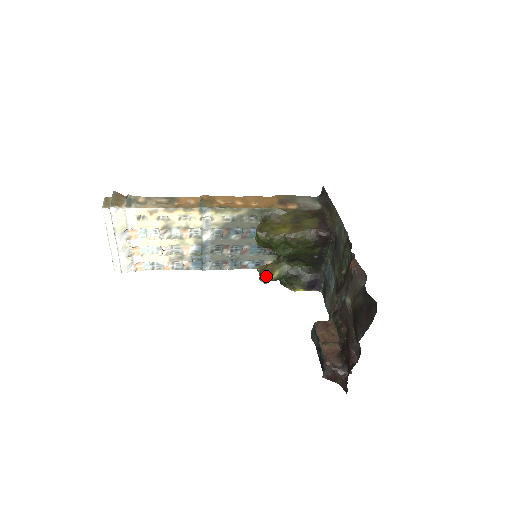
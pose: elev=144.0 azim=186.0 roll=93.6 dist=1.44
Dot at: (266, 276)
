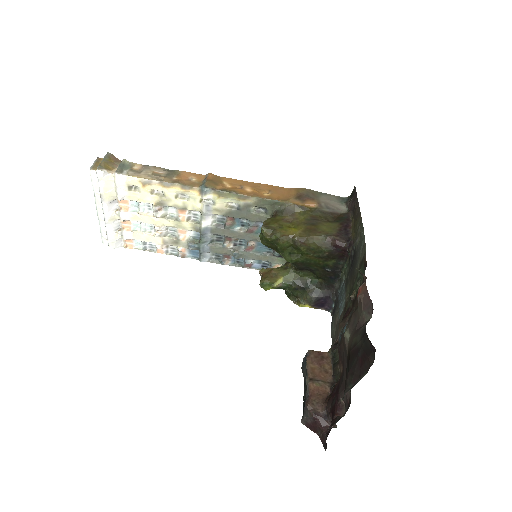
Dot at: (267, 282)
